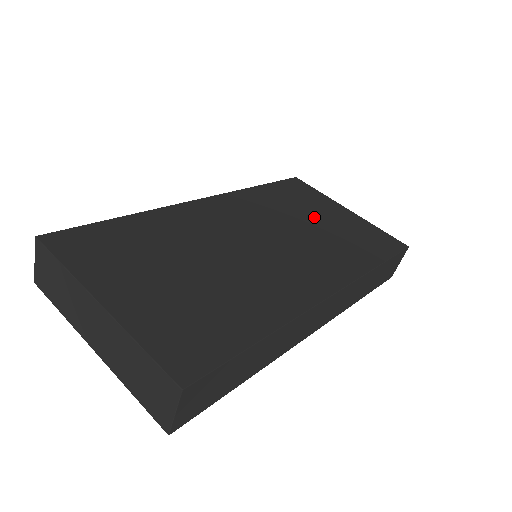
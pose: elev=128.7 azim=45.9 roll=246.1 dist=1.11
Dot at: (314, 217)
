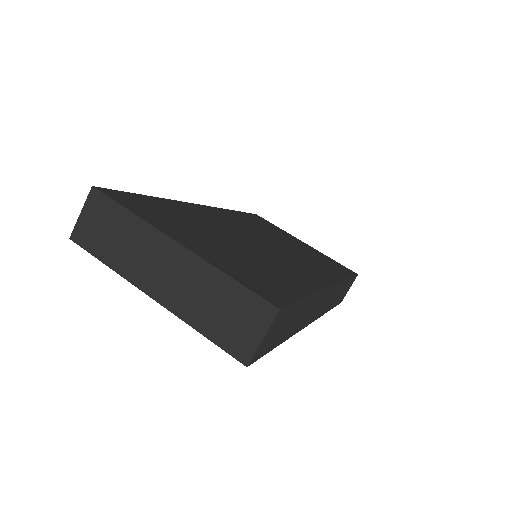
Dot at: (287, 240)
